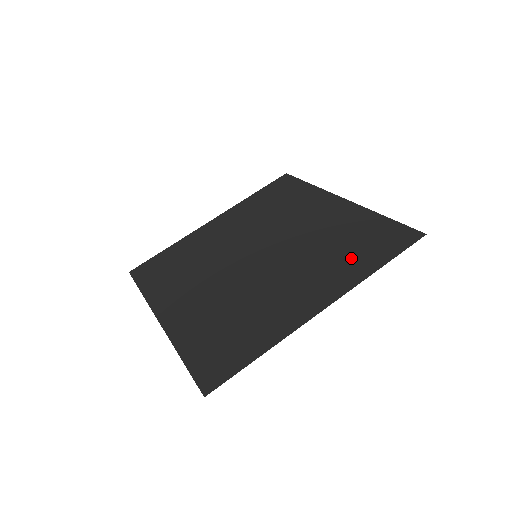
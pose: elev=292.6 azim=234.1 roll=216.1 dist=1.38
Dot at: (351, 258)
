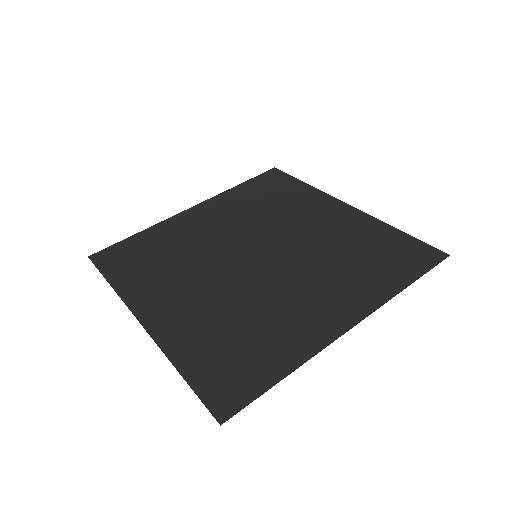
Dot at: (372, 271)
